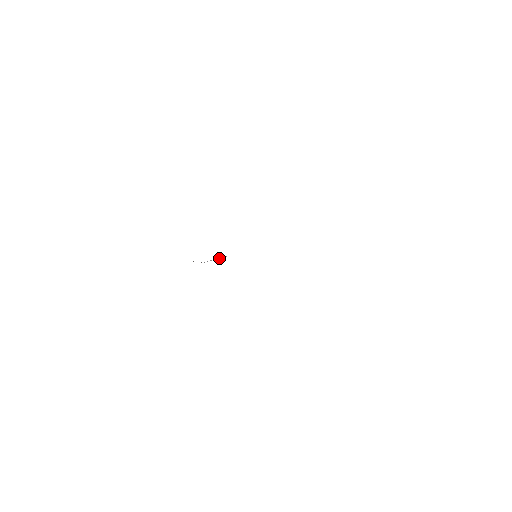
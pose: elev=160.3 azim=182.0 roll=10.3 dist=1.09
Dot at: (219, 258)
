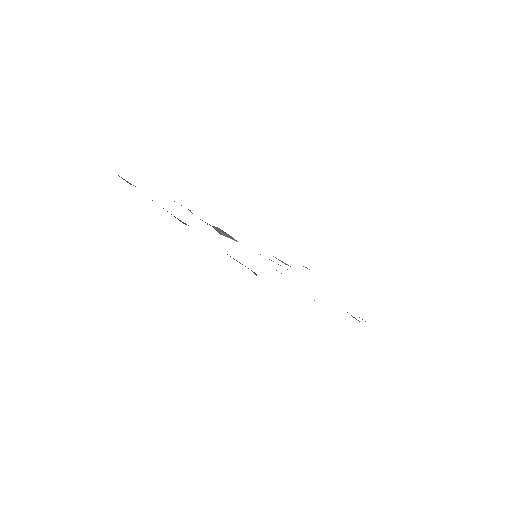
Dot at: occluded
